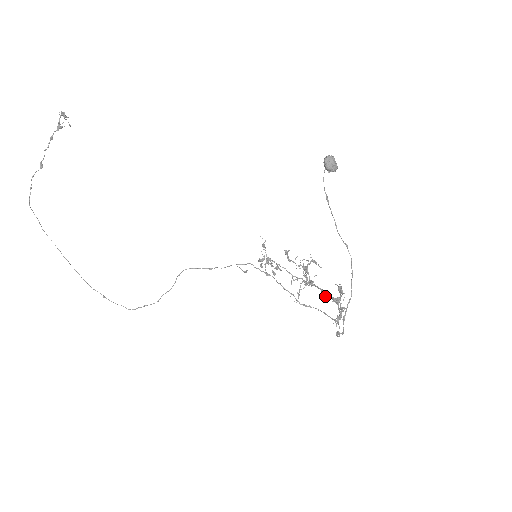
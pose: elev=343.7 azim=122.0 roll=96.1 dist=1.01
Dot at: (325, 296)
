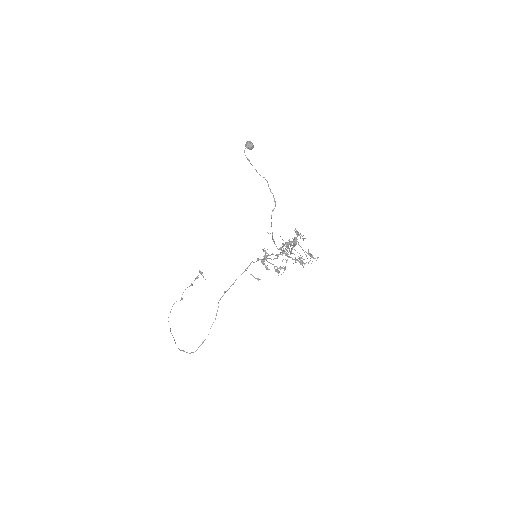
Dot at: (290, 246)
